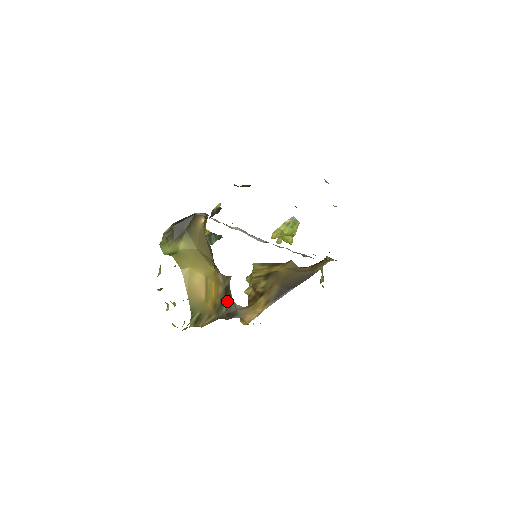
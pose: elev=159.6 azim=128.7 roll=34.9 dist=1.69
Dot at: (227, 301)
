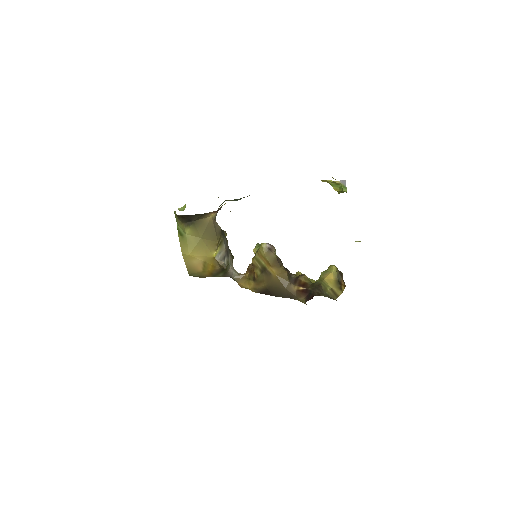
Dot at: (224, 272)
